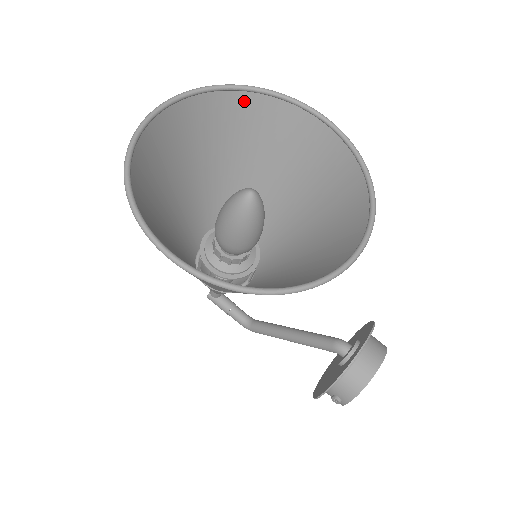
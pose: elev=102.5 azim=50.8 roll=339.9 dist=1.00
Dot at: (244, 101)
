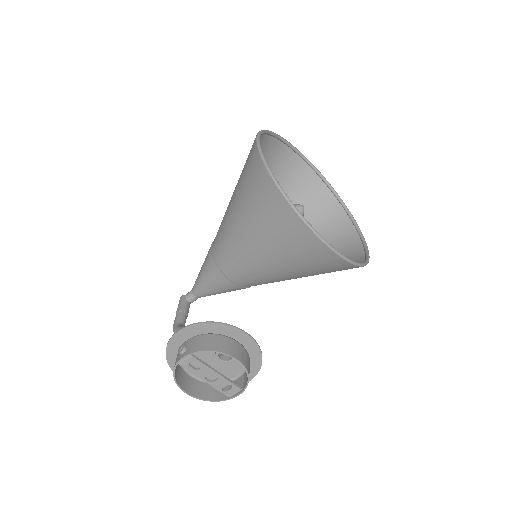
Dot at: (338, 213)
